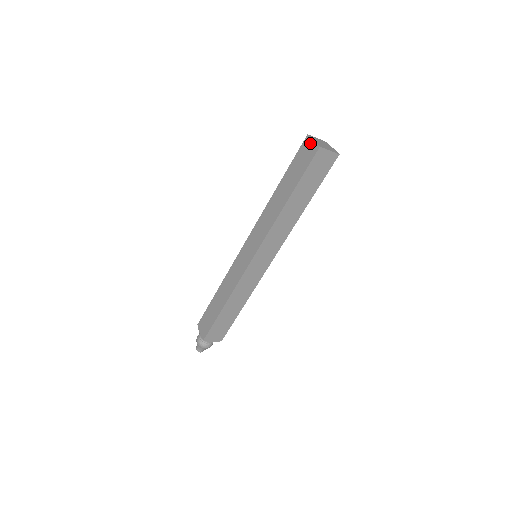
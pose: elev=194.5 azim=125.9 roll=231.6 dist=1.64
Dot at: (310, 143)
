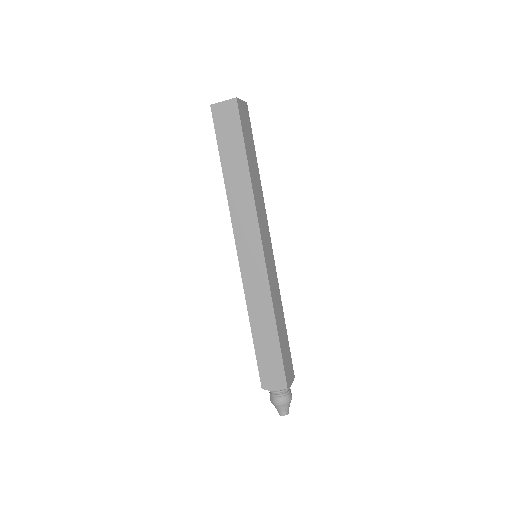
Dot at: occluded
